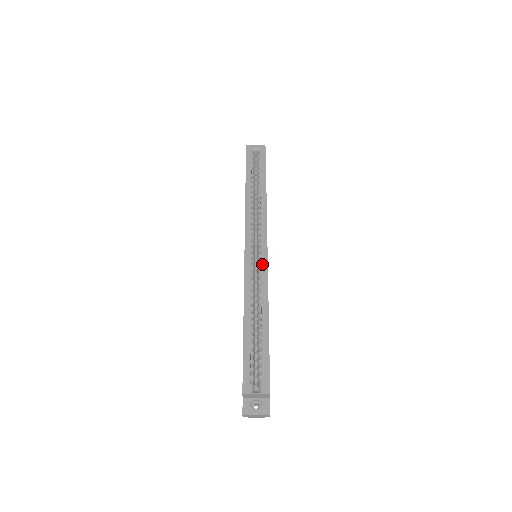
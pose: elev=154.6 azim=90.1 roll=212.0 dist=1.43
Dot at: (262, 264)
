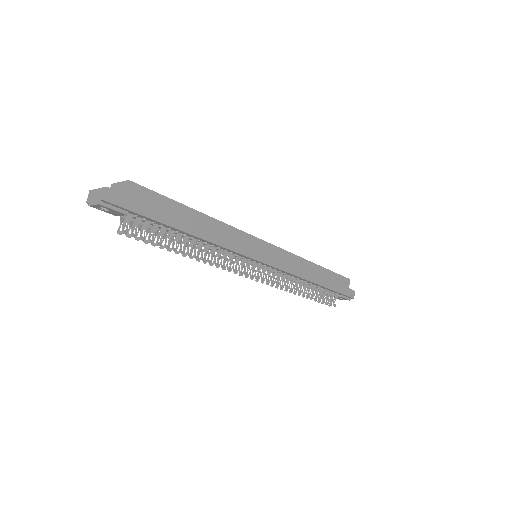
Dot at: occluded
